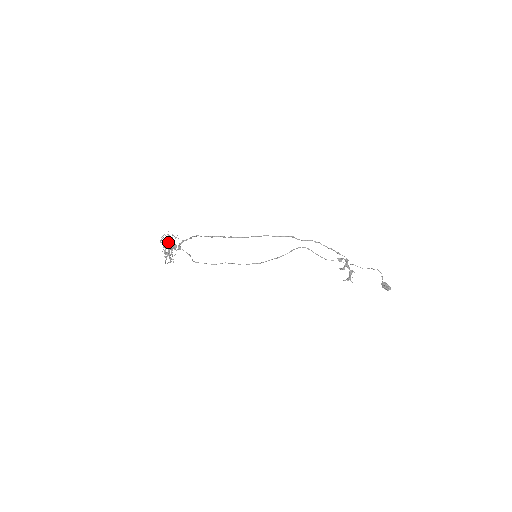
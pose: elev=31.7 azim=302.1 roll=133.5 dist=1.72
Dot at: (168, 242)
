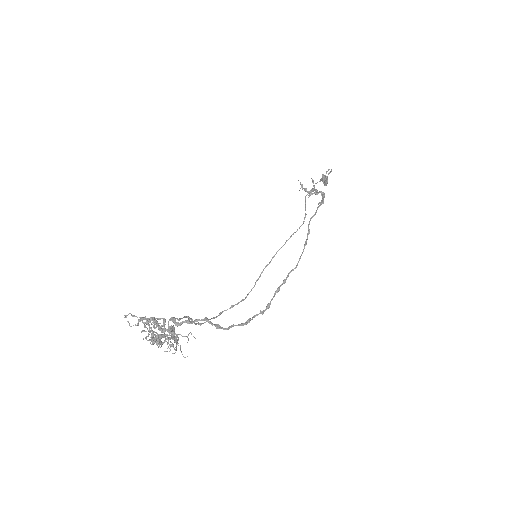
Dot at: occluded
